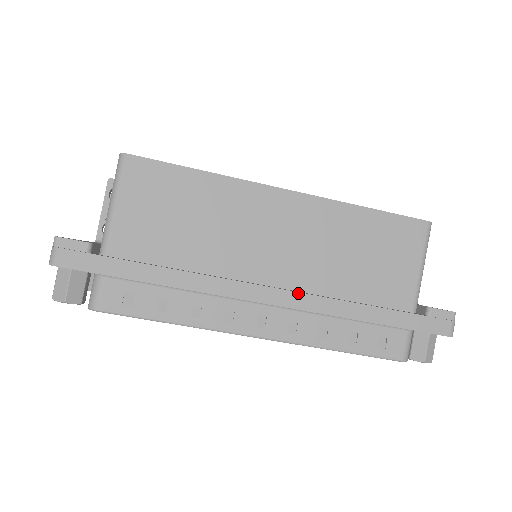
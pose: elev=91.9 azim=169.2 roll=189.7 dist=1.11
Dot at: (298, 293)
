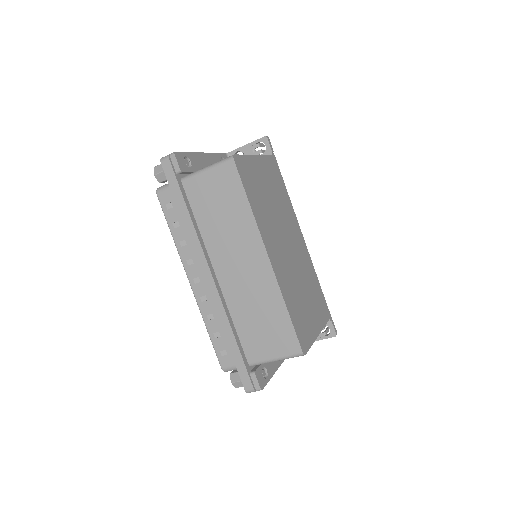
Dot at: (218, 293)
